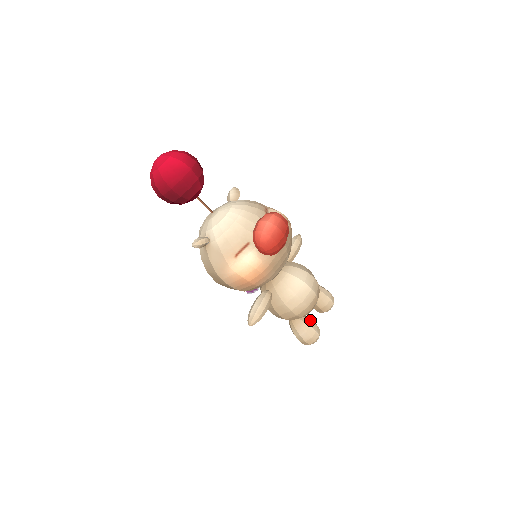
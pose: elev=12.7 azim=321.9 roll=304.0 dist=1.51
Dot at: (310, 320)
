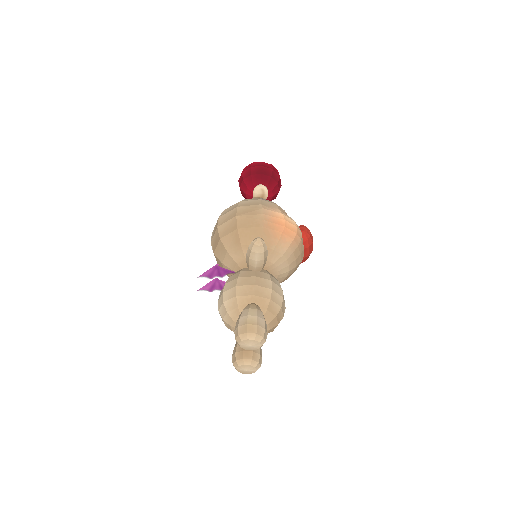
Dot at: occluded
